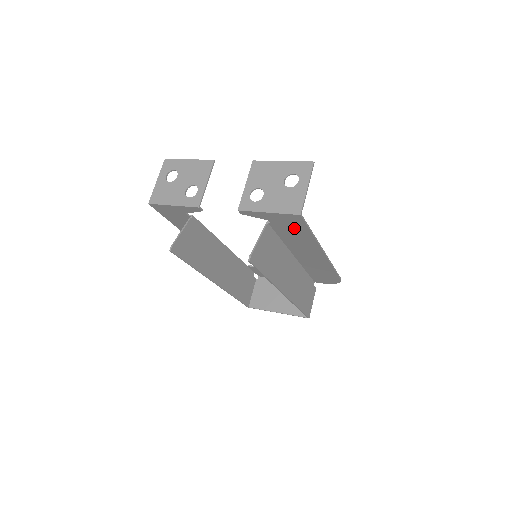
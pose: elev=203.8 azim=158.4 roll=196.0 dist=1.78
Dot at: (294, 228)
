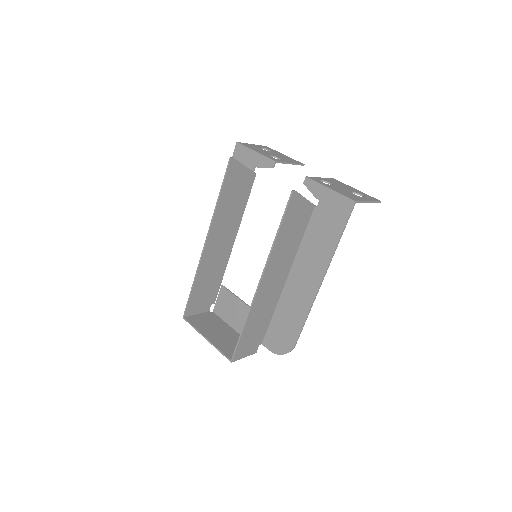
Dot at: (331, 223)
